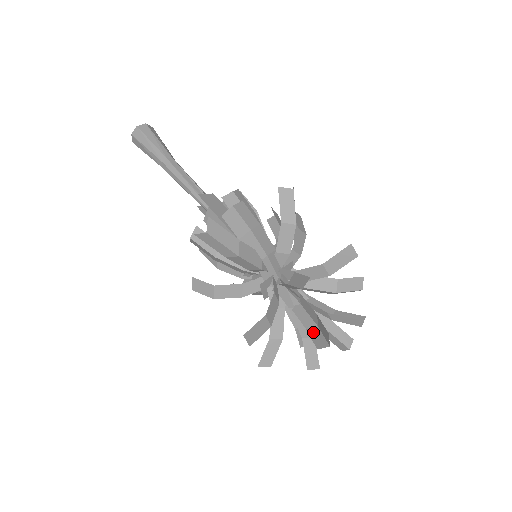
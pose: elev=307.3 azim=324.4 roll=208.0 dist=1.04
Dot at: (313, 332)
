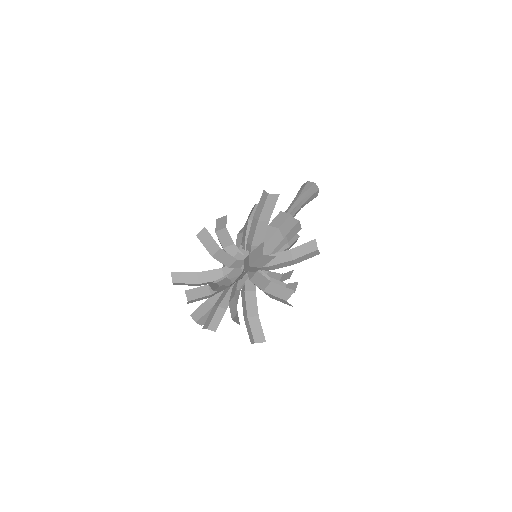
Dot at: (217, 285)
